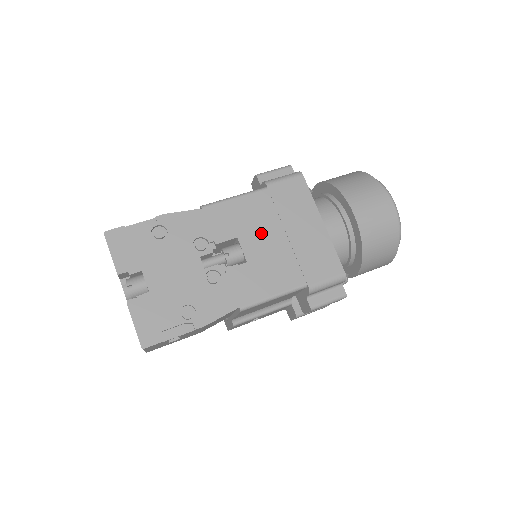
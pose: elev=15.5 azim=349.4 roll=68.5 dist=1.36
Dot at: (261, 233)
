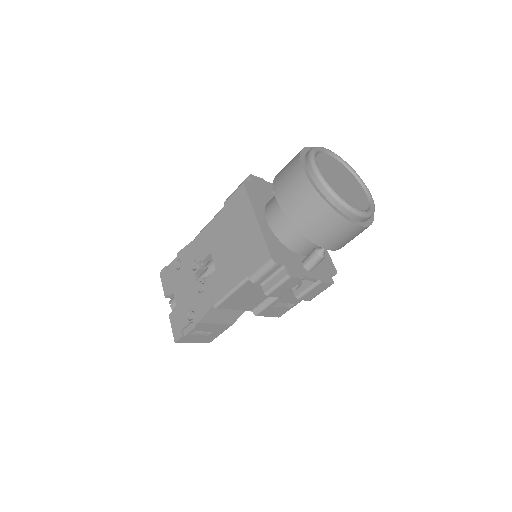
Dot at: (222, 244)
